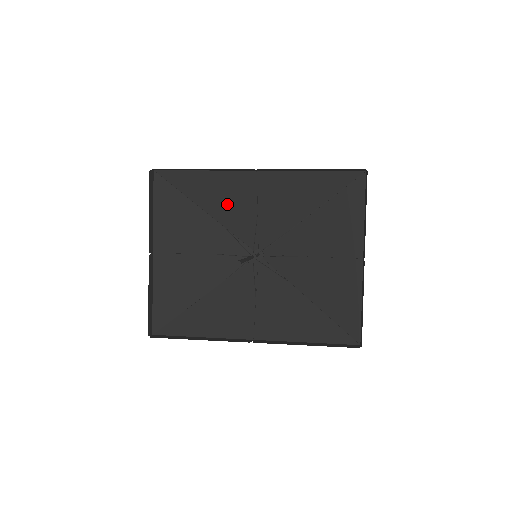
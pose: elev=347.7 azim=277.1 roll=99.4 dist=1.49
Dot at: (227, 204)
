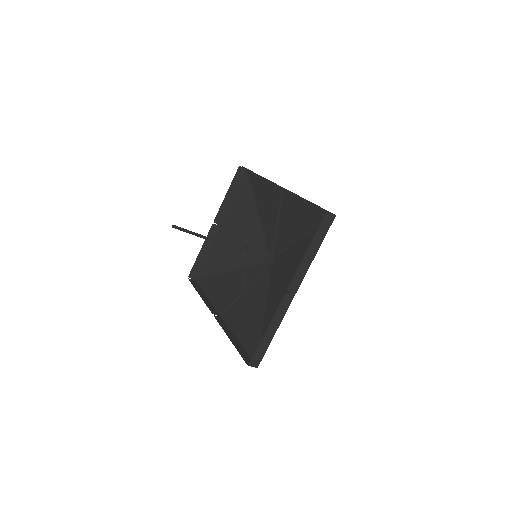
Dot at: (267, 209)
